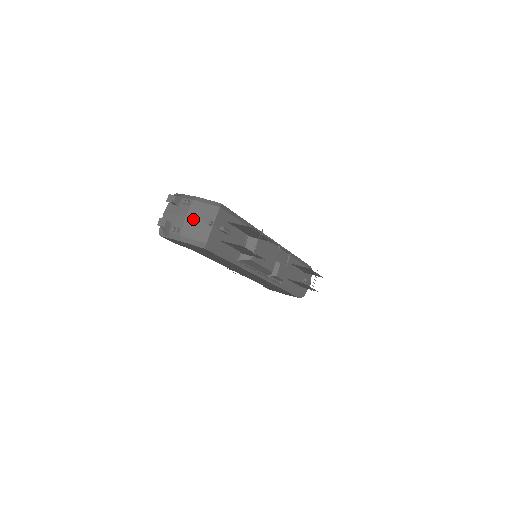
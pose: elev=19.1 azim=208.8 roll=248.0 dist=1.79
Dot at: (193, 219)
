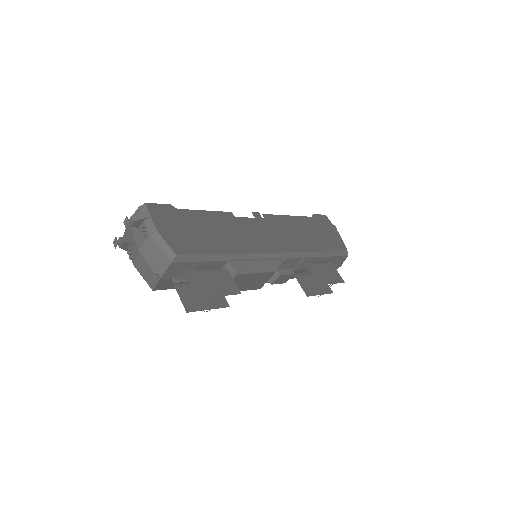
Dot at: (144, 259)
